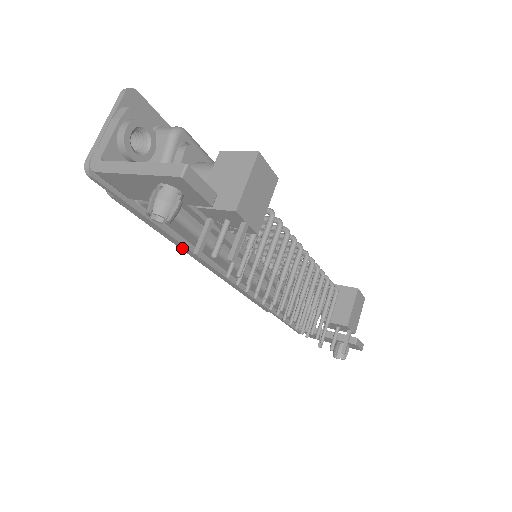
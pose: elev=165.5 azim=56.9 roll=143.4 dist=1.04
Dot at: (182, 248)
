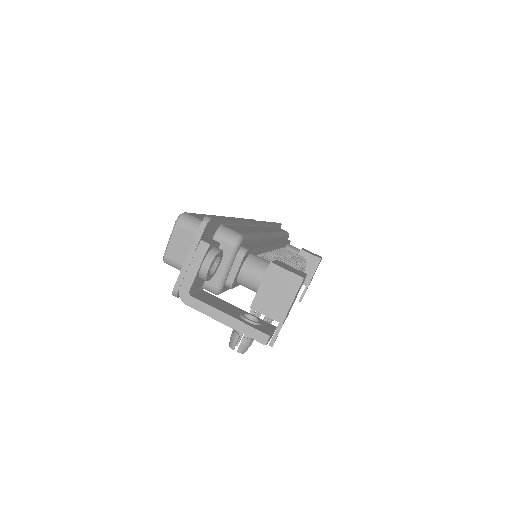
Dot at: occluded
